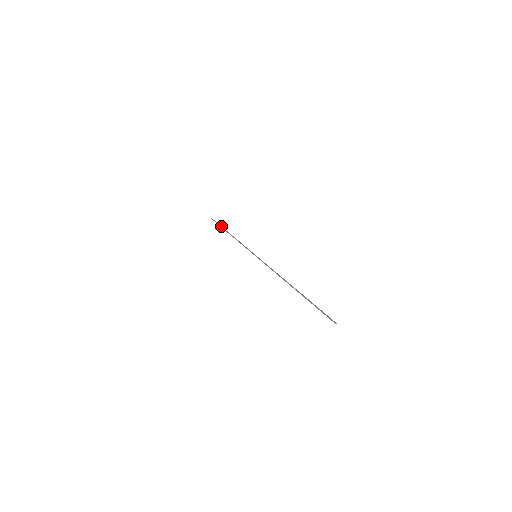
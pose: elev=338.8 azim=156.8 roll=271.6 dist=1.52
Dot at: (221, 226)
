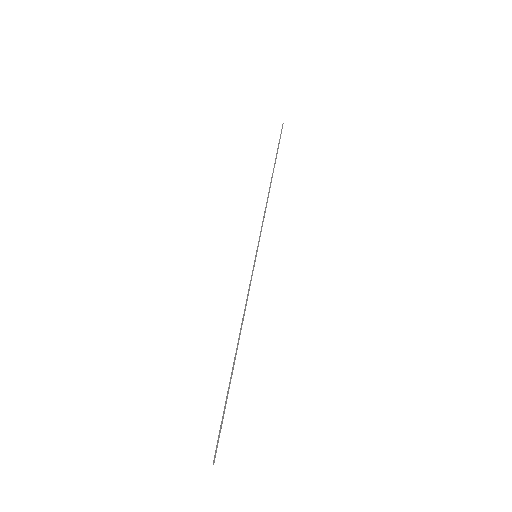
Dot at: occluded
